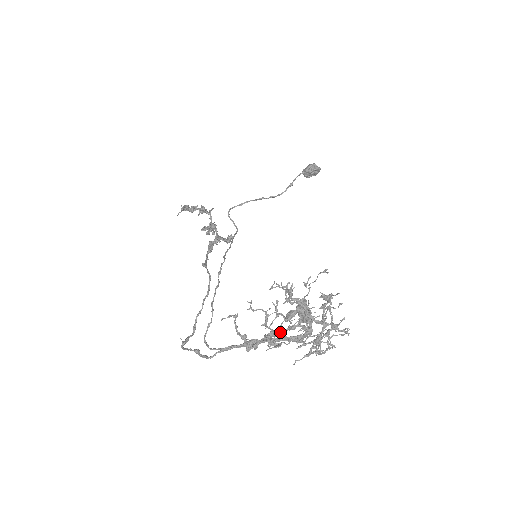
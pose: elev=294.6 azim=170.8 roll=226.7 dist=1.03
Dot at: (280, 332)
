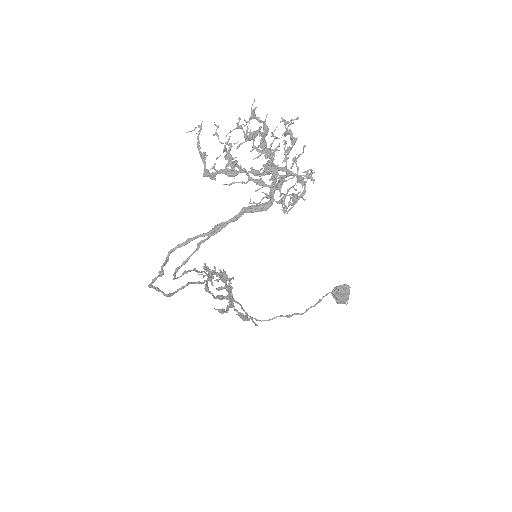
Dot at: (241, 171)
